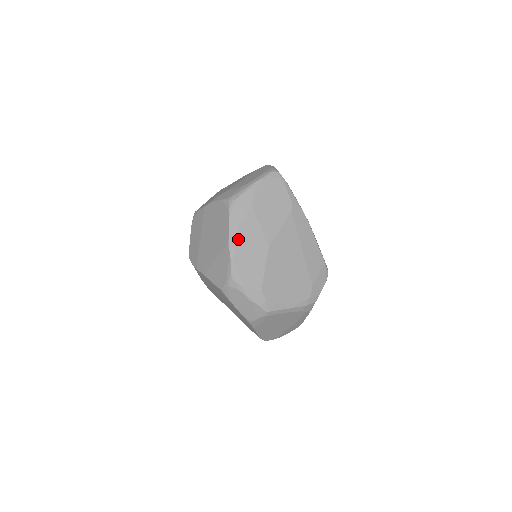
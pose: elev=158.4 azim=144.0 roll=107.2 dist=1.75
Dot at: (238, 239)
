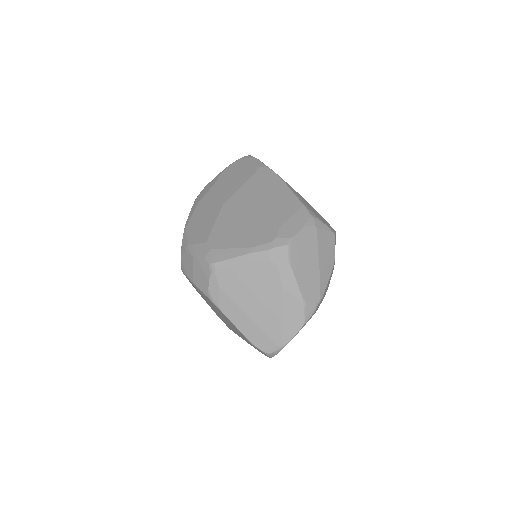
Dot at: (195, 211)
